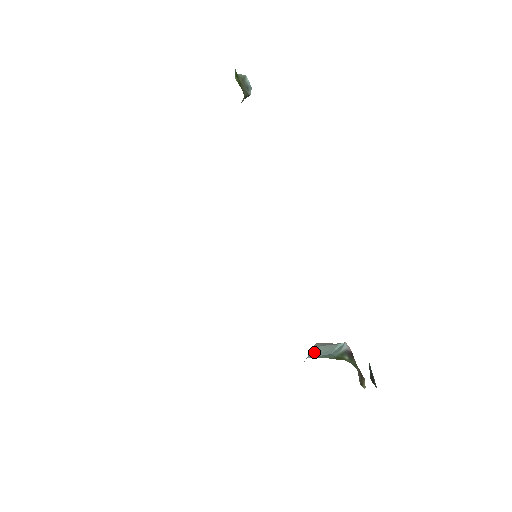
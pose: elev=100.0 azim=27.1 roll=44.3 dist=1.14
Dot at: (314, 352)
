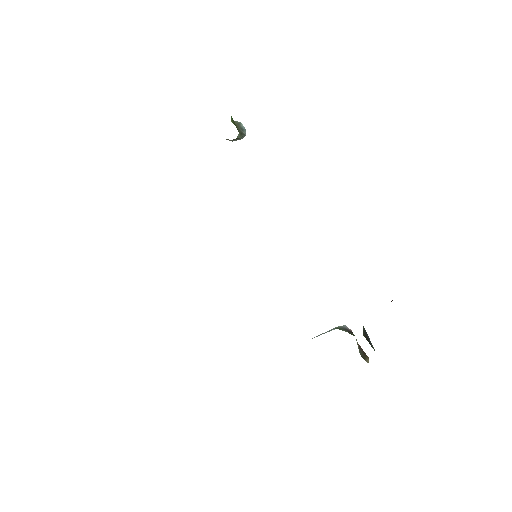
Dot at: occluded
